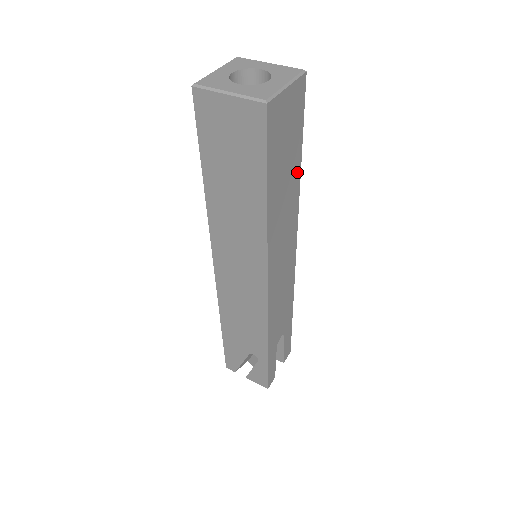
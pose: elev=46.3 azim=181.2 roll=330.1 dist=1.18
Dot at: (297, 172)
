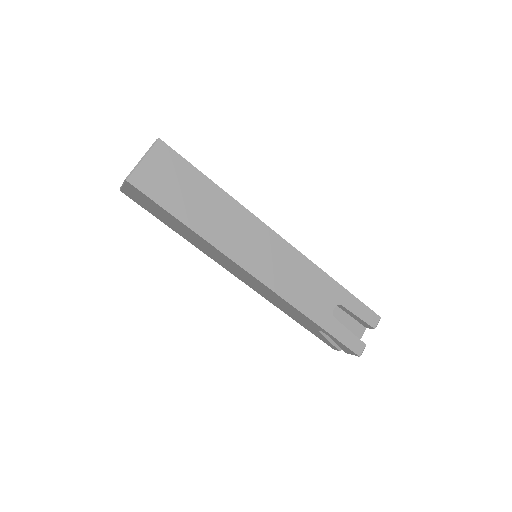
Dot at: (215, 191)
